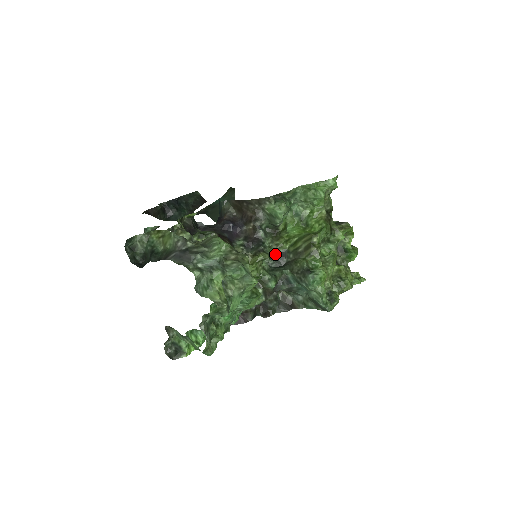
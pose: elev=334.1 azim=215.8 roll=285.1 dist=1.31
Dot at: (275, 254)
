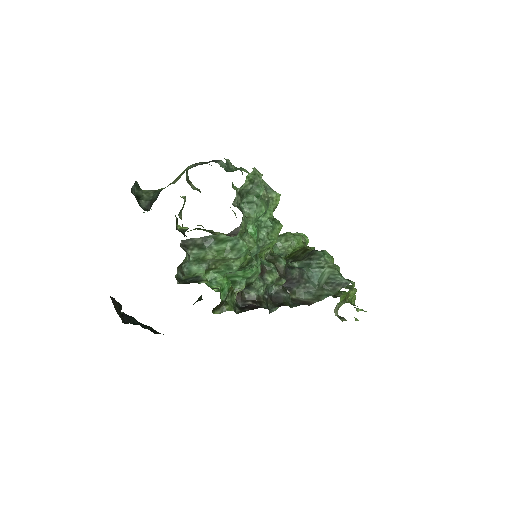
Dot at: occluded
